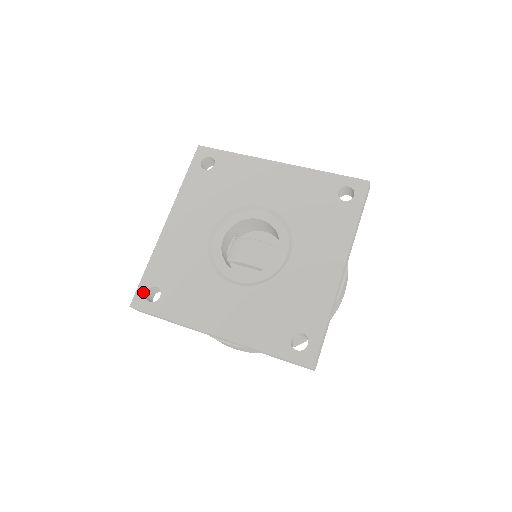
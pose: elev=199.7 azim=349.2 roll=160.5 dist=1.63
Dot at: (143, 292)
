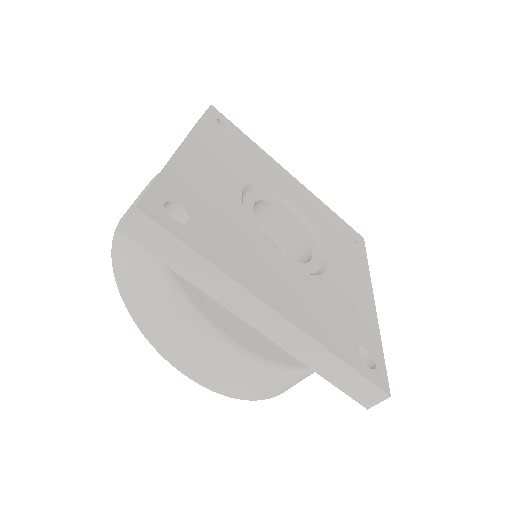
Dot at: (160, 200)
